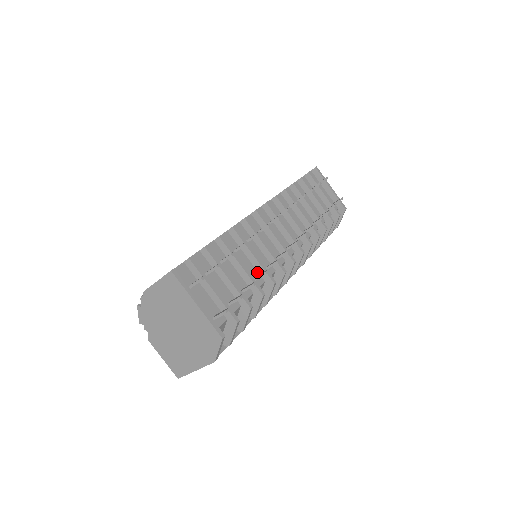
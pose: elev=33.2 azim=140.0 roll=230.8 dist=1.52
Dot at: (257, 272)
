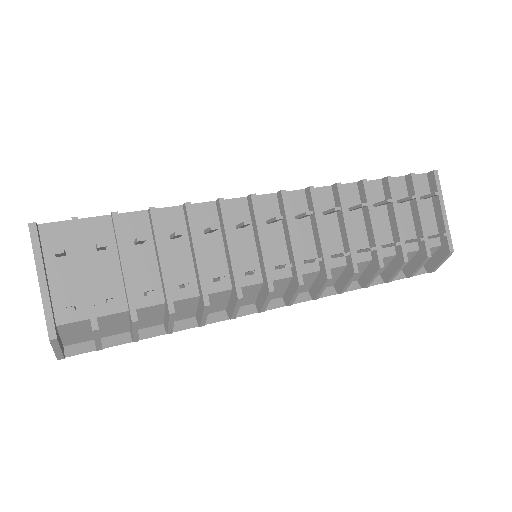
Dot at: (195, 278)
